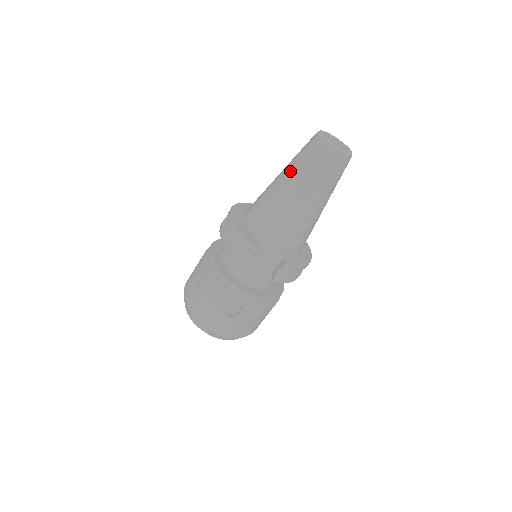
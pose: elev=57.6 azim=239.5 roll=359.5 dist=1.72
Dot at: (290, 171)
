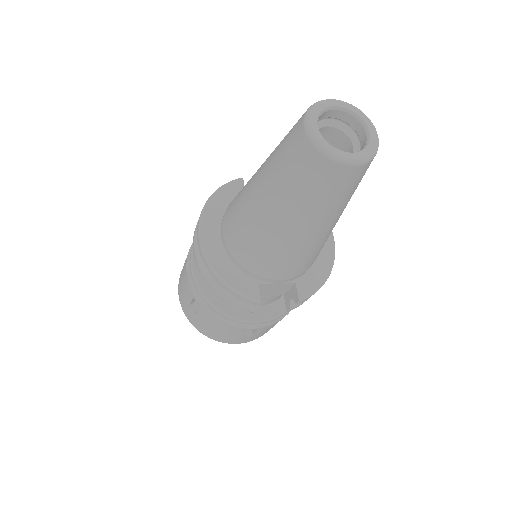
Dot at: (271, 193)
